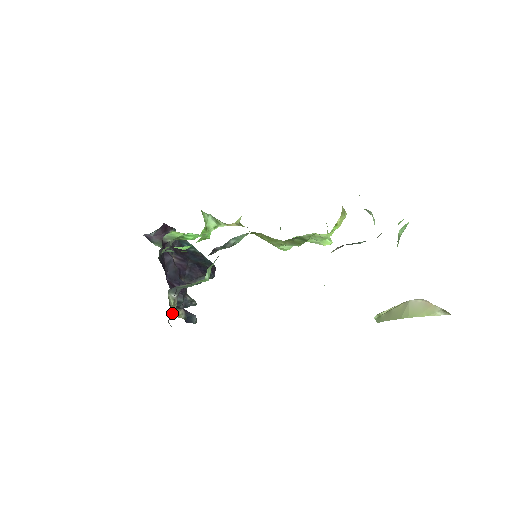
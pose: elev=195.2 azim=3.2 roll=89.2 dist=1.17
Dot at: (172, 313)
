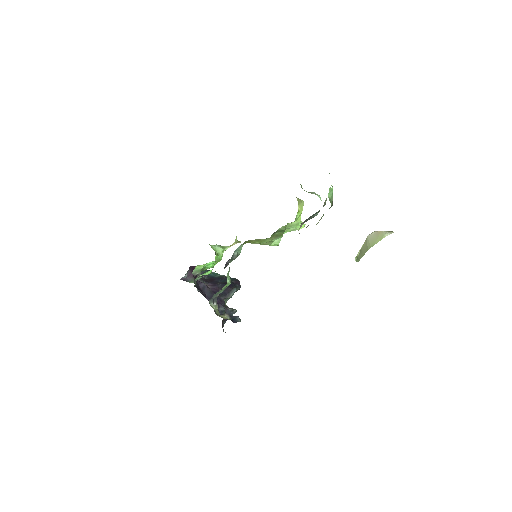
Dot at: (223, 324)
